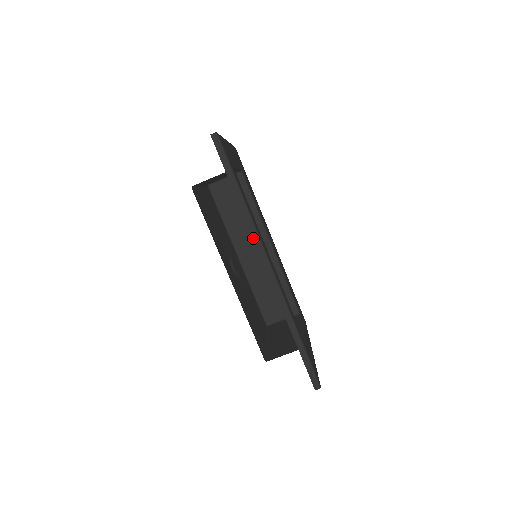
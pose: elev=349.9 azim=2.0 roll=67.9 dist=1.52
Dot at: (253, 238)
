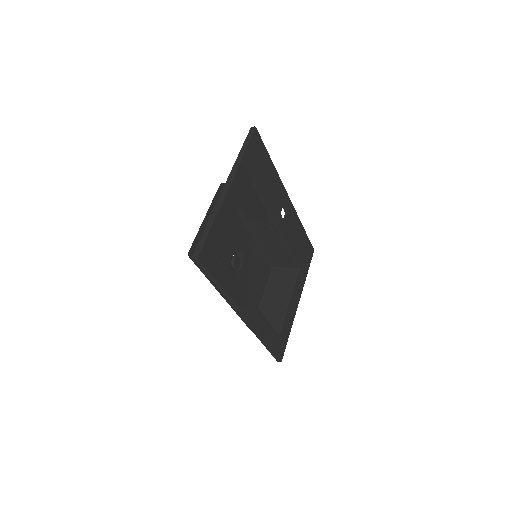
Dot at: (232, 307)
